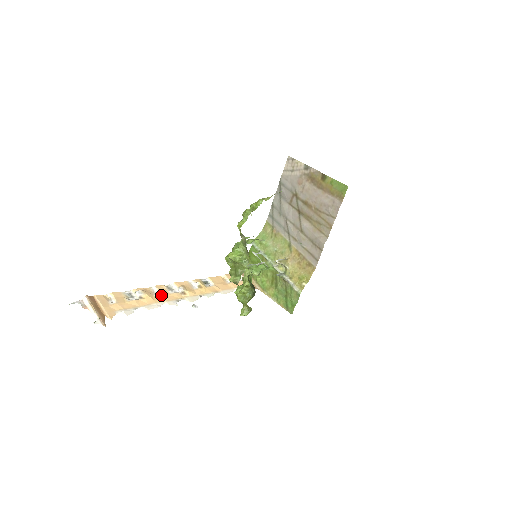
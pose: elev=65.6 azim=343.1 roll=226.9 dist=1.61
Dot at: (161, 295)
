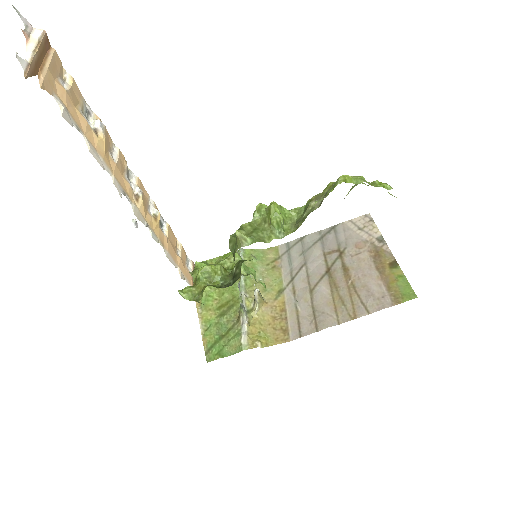
Dot at: (116, 163)
